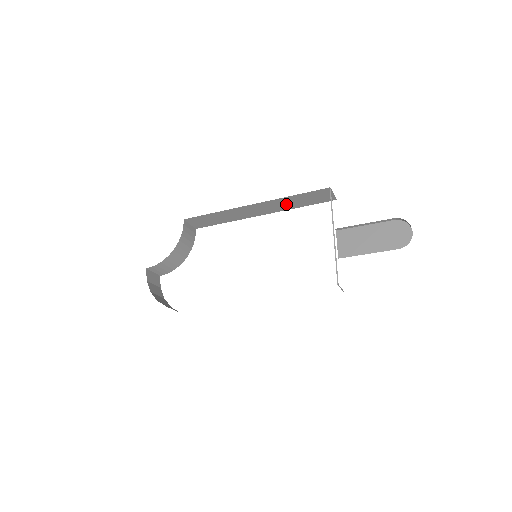
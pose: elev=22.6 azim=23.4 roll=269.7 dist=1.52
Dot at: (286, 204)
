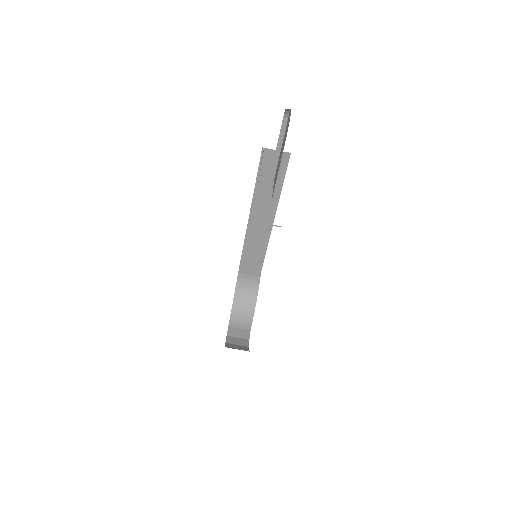
Dot at: (268, 194)
